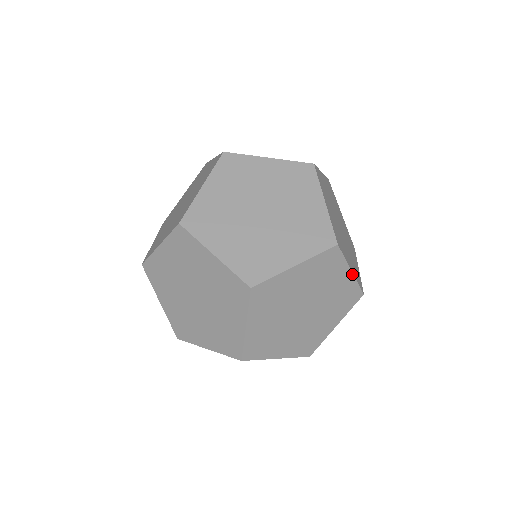
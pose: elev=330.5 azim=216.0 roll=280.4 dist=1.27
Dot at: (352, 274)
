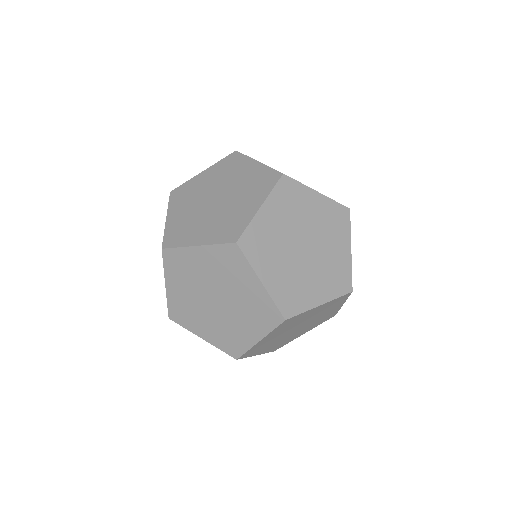
Dot at: (263, 286)
